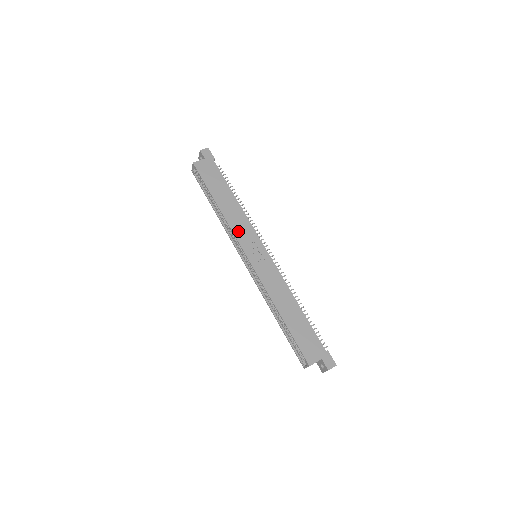
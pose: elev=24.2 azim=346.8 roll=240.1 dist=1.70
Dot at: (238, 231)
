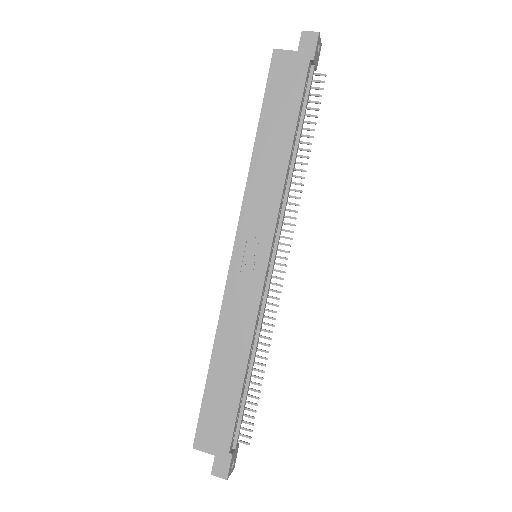
Dot at: (252, 204)
